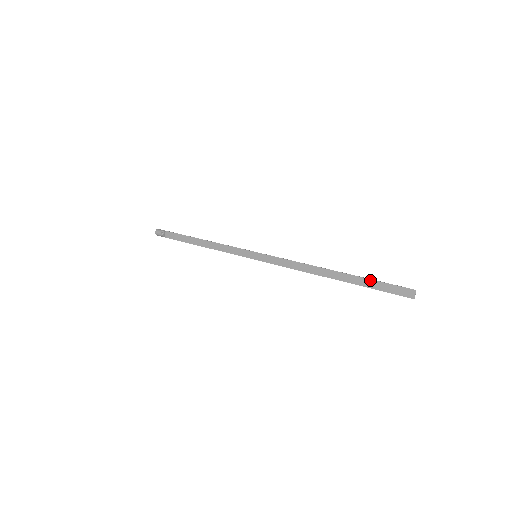
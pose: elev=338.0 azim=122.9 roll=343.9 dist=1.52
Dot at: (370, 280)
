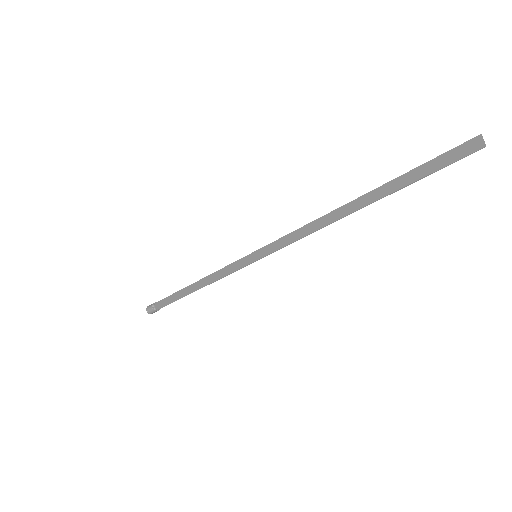
Dot at: (408, 173)
